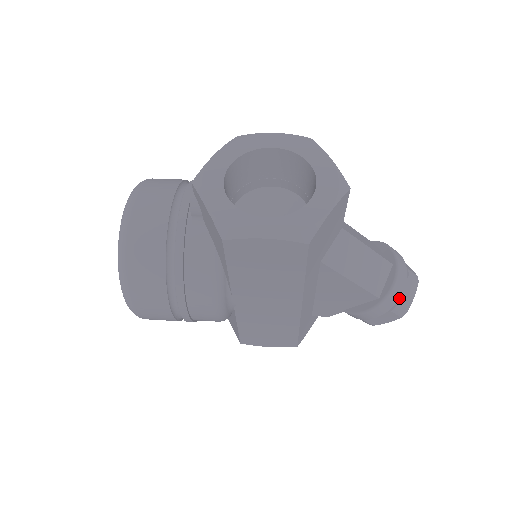
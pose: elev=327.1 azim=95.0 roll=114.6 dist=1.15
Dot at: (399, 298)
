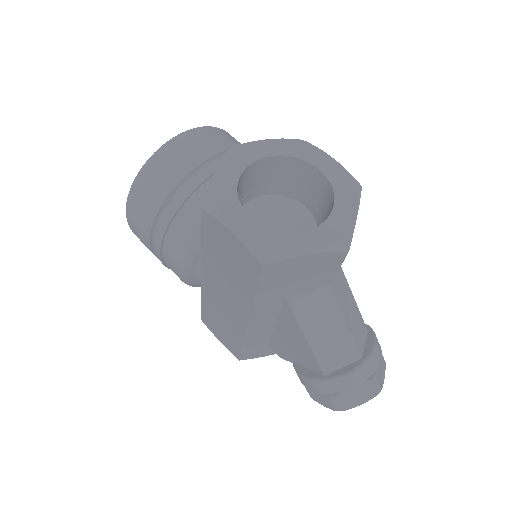
Dot at: (343, 391)
